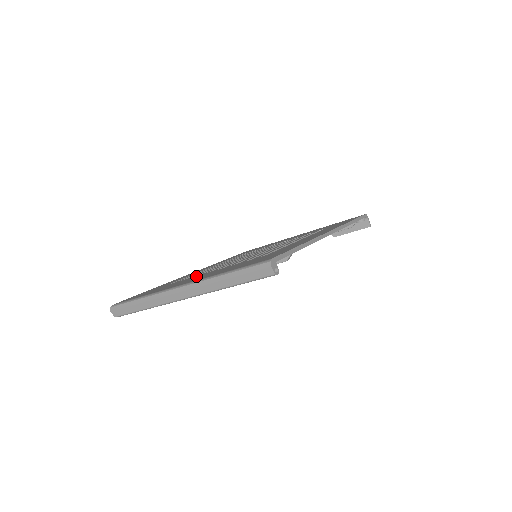
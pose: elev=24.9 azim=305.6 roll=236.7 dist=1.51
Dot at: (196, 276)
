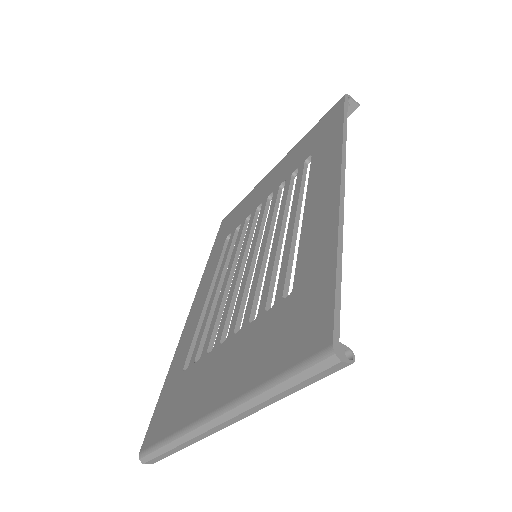
Dot at: (212, 356)
